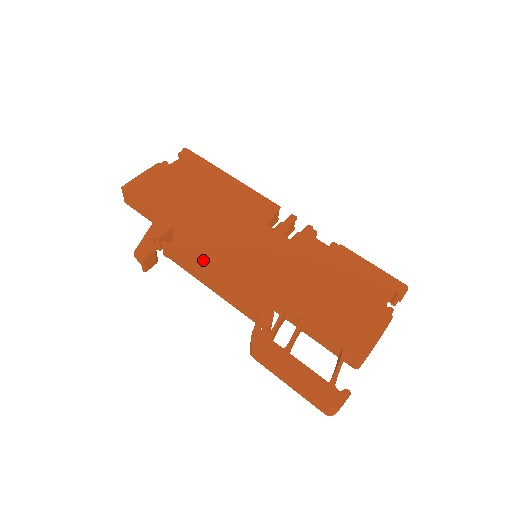
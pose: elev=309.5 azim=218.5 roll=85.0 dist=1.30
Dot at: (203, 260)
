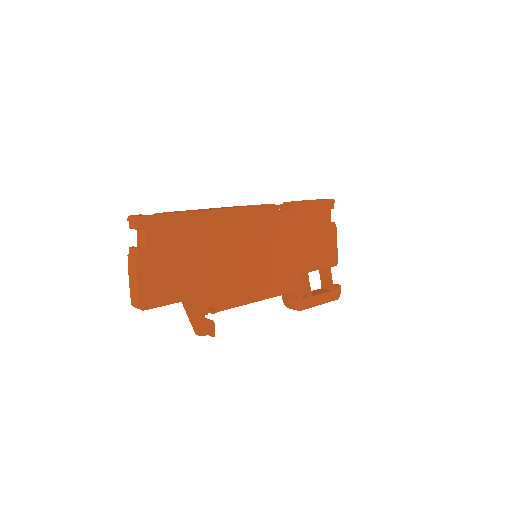
Dot at: (243, 297)
